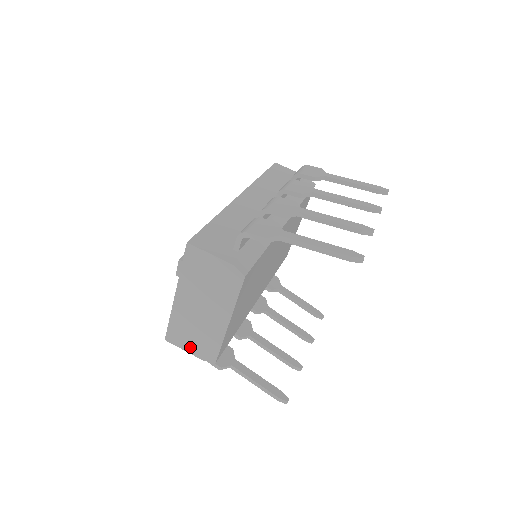
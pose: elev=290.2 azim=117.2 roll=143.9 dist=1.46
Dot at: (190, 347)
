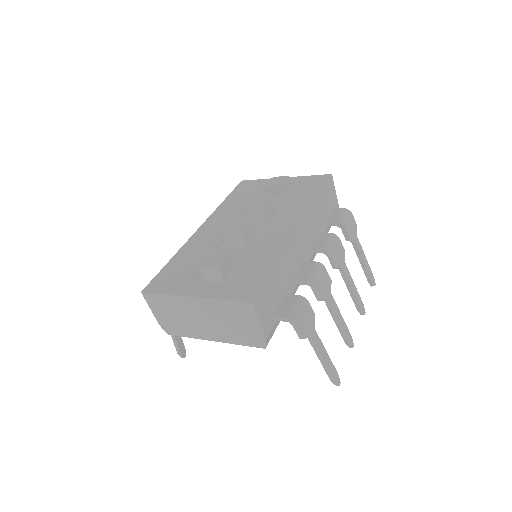
Dot at: (159, 314)
